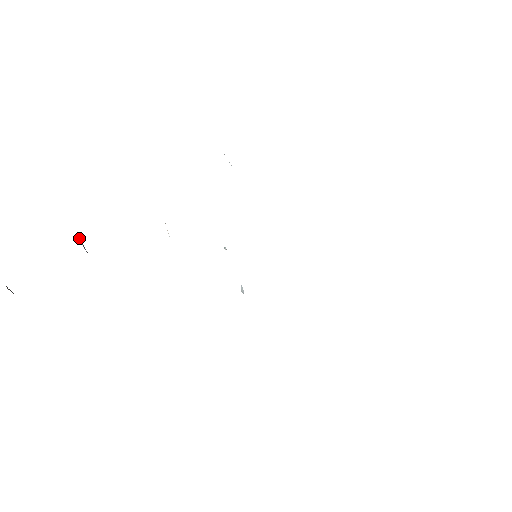
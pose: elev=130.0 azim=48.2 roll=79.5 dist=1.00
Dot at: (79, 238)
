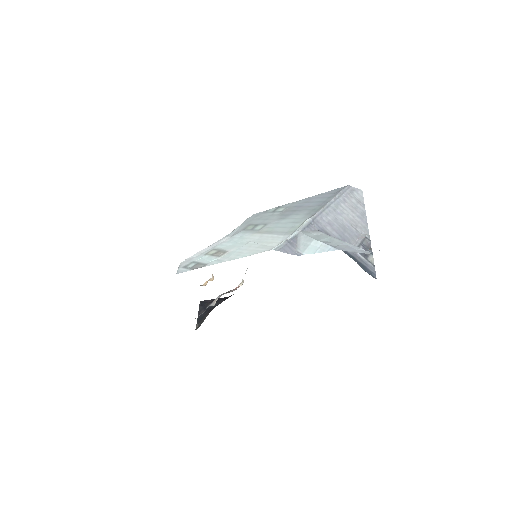
Dot at: occluded
